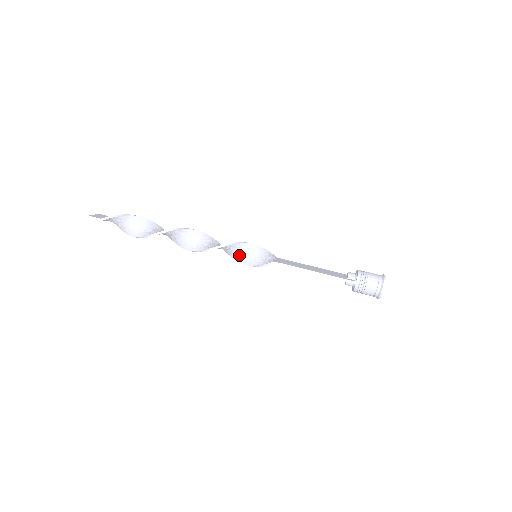
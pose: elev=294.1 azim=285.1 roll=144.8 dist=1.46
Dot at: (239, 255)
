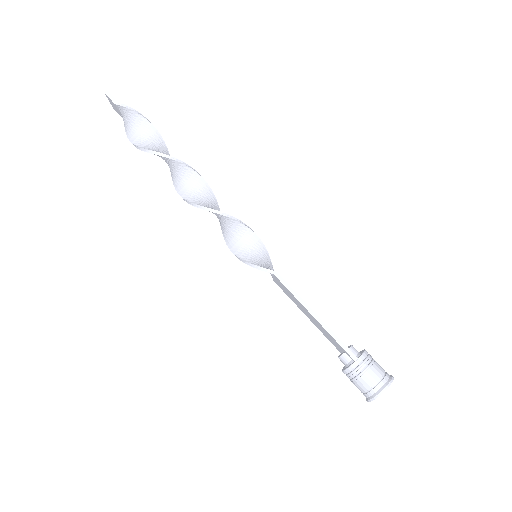
Dot at: (237, 242)
